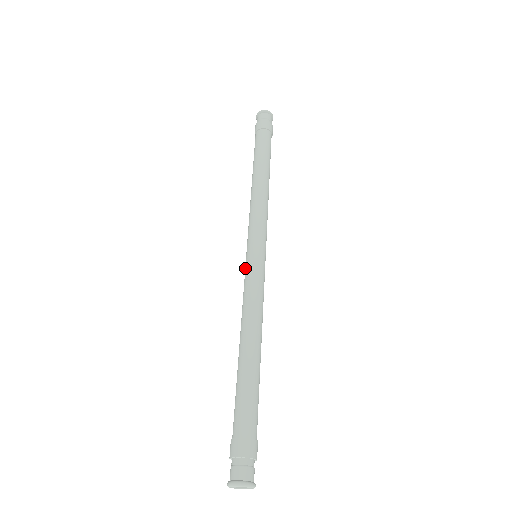
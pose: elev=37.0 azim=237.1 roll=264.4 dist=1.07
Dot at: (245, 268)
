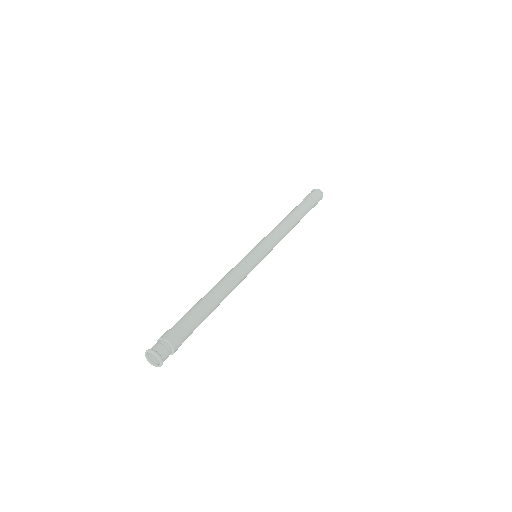
Dot at: occluded
